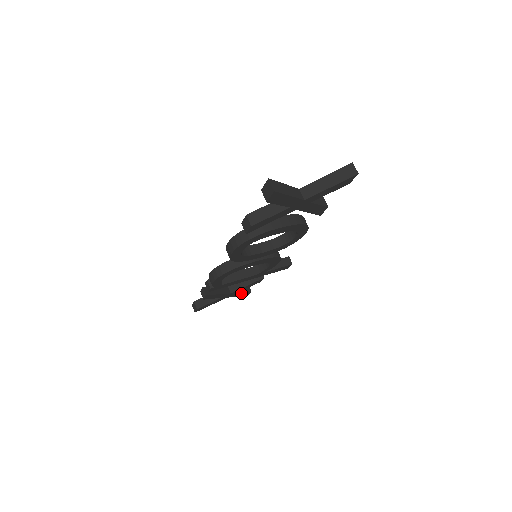
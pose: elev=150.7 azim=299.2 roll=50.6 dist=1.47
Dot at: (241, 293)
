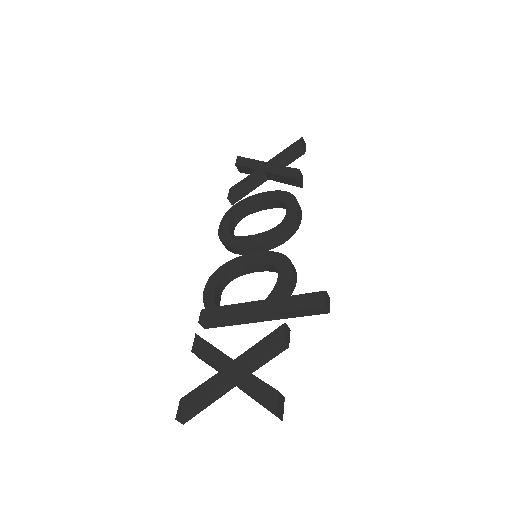
Dot at: (256, 381)
